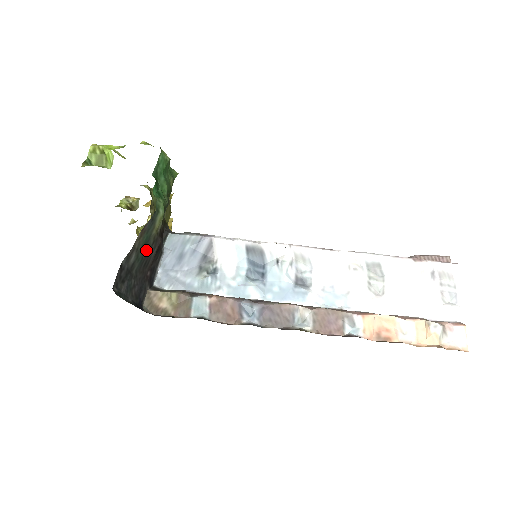
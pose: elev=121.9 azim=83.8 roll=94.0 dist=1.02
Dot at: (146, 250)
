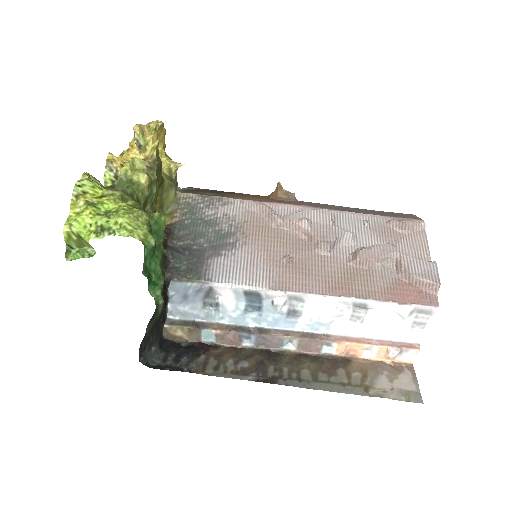
Dot at: (156, 323)
